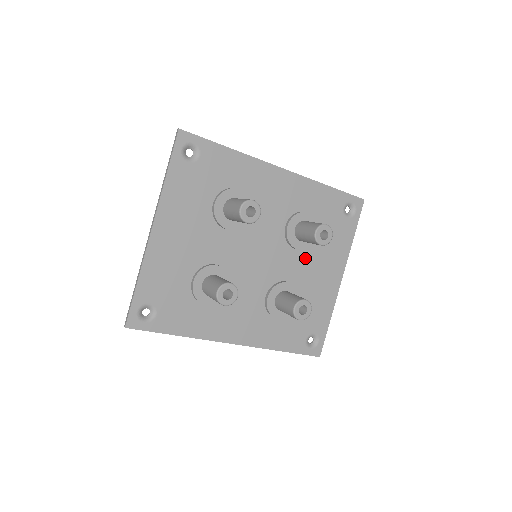
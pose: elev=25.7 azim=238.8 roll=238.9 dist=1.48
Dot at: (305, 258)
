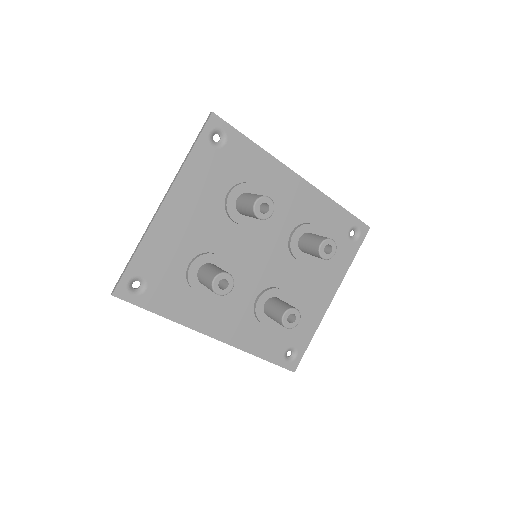
Dot at: (302, 270)
